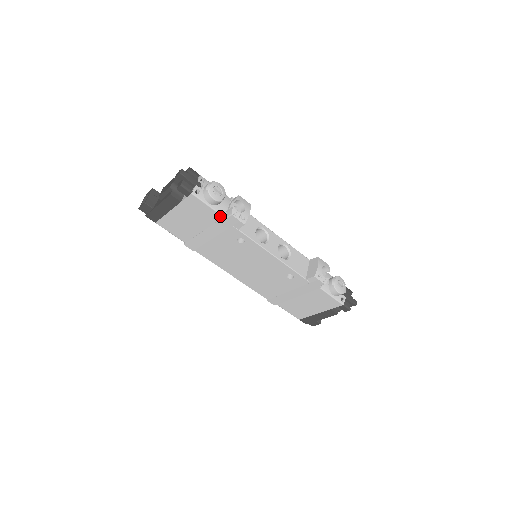
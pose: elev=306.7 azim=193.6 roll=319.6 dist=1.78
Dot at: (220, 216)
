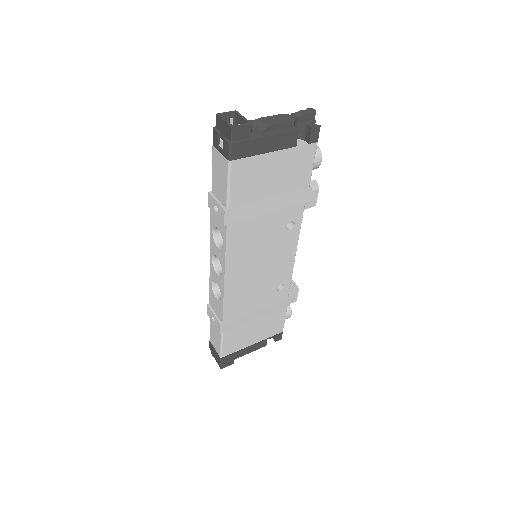
Dot at: (308, 185)
